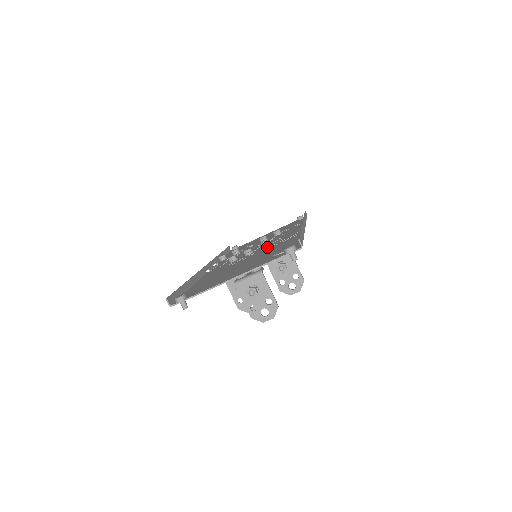
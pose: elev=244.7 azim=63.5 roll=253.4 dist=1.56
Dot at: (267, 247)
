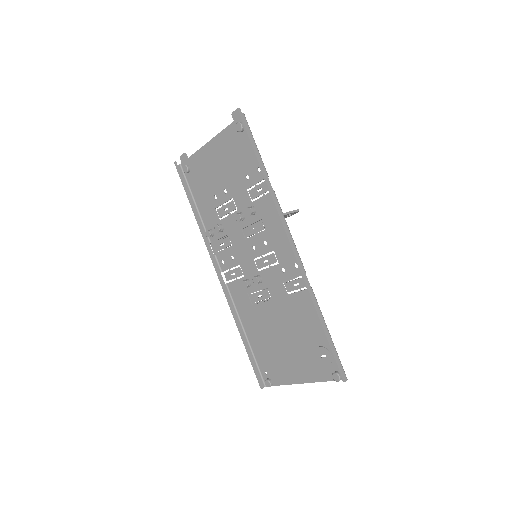
Dot at: (278, 287)
